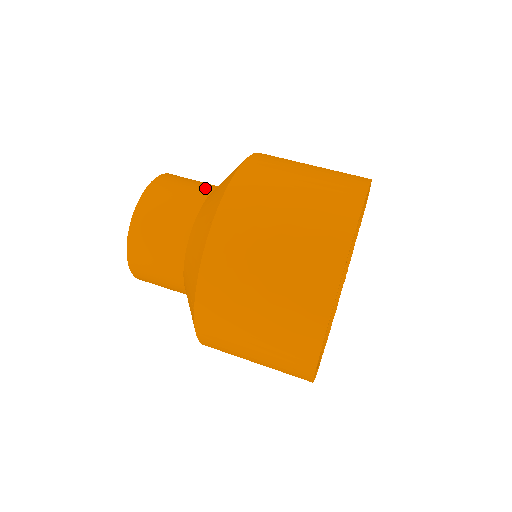
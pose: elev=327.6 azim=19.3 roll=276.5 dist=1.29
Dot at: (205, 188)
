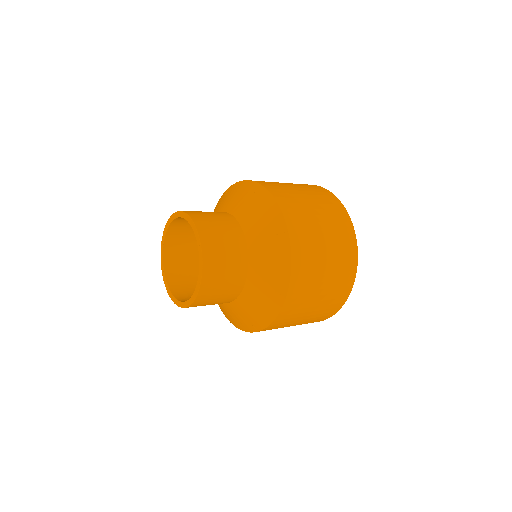
Dot at: (240, 240)
